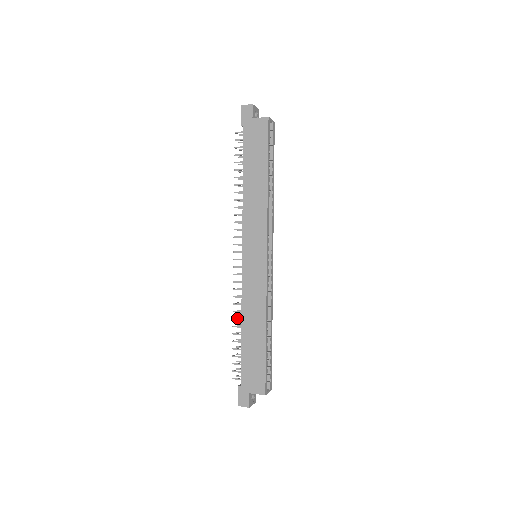
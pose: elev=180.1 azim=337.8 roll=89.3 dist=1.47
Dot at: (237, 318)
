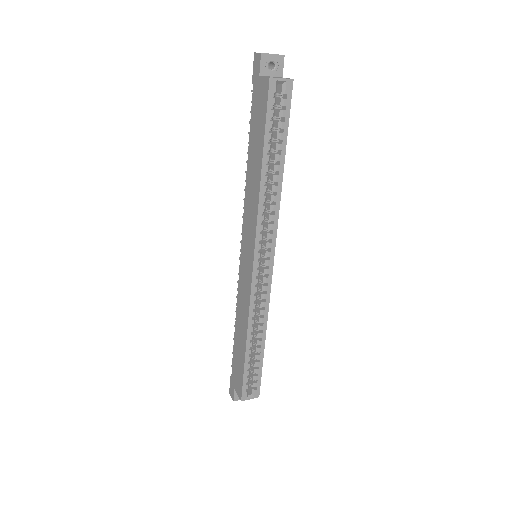
Dot at: occluded
